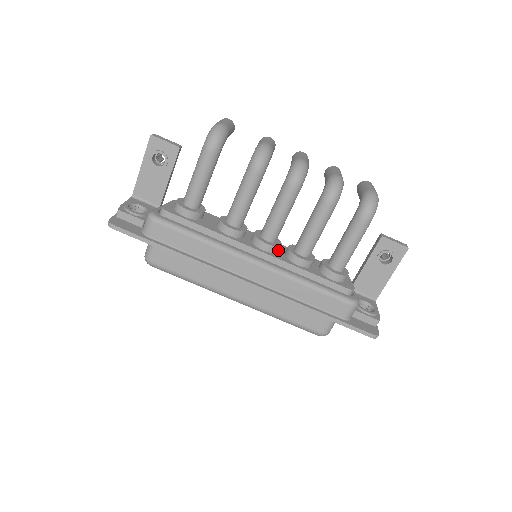
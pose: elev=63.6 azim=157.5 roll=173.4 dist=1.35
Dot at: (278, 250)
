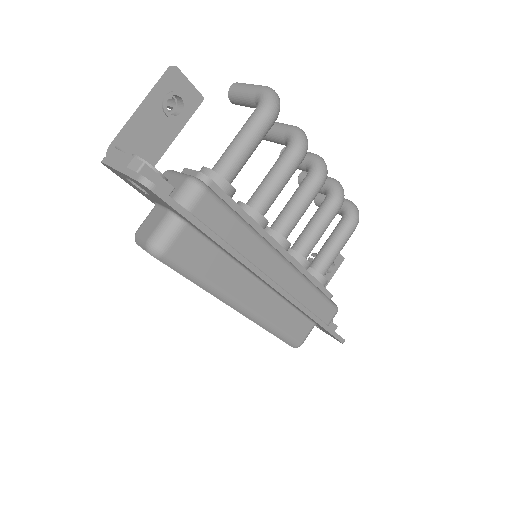
Dot at: occluded
